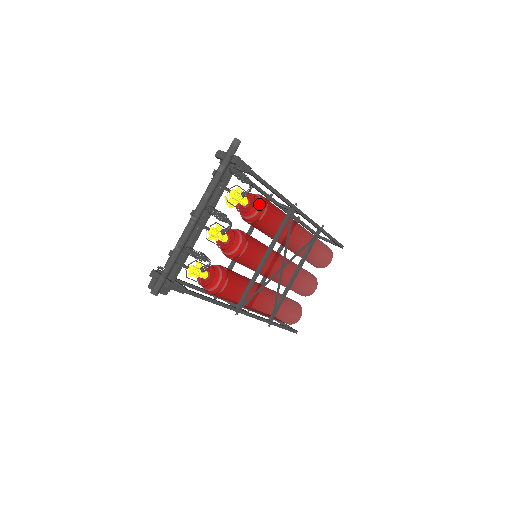
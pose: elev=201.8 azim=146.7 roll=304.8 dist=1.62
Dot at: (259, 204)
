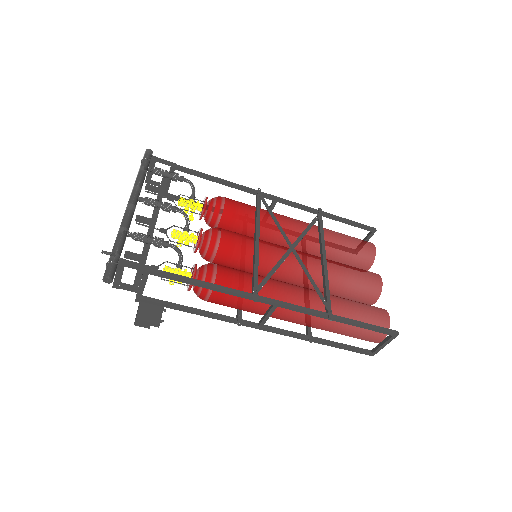
Dot at: (214, 198)
